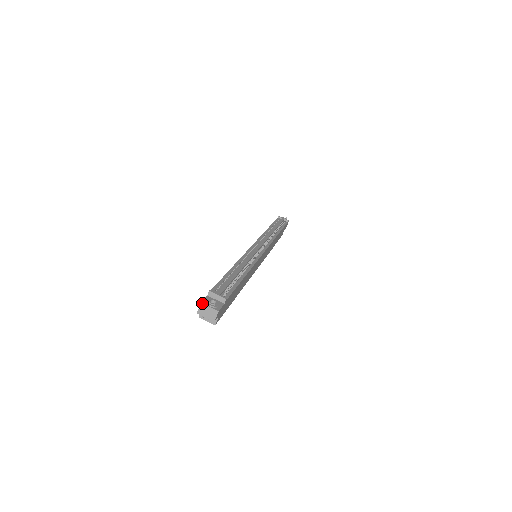
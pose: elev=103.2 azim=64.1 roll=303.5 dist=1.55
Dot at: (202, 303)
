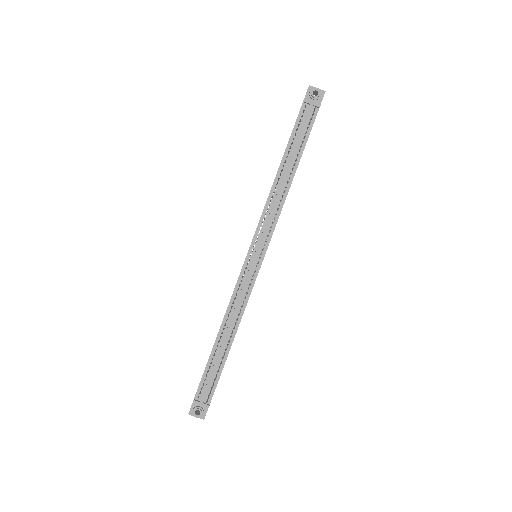
Dot at: occluded
